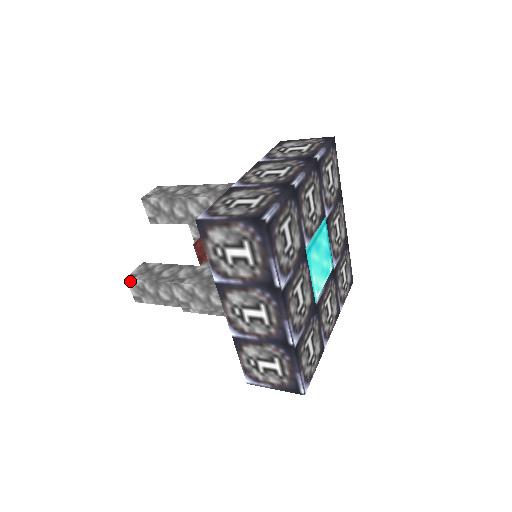
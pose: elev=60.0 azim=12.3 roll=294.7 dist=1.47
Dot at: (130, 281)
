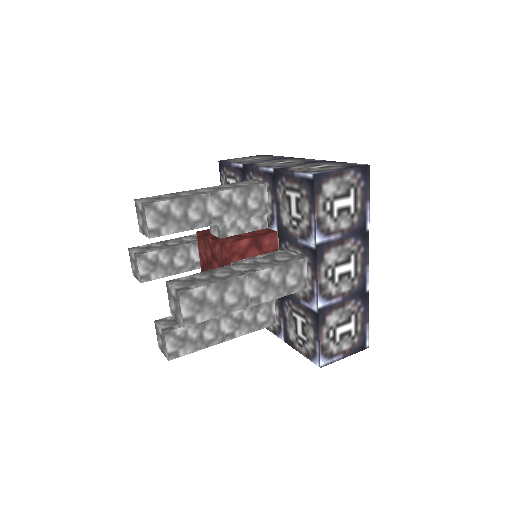
Dot at: (185, 294)
